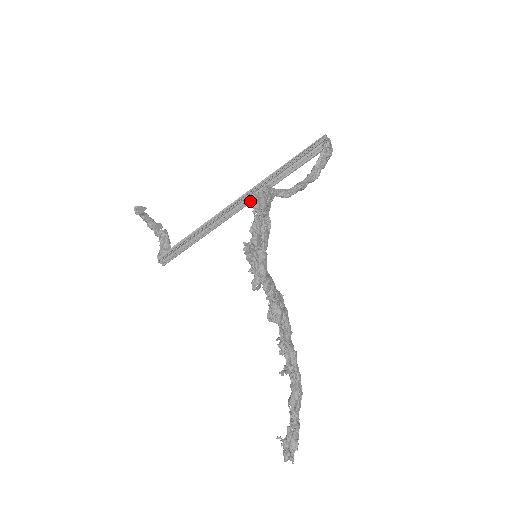
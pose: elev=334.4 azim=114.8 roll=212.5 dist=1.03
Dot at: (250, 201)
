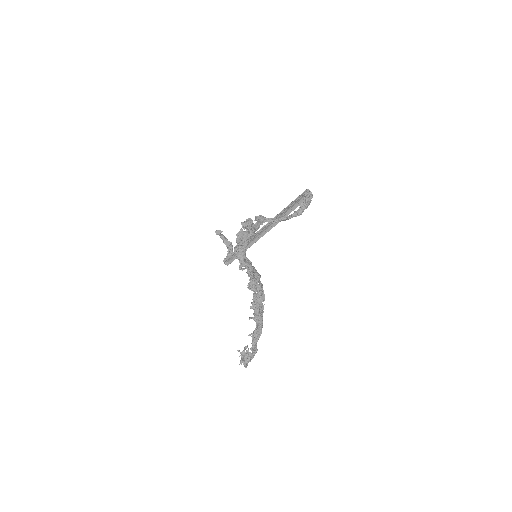
Dot at: (271, 228)
